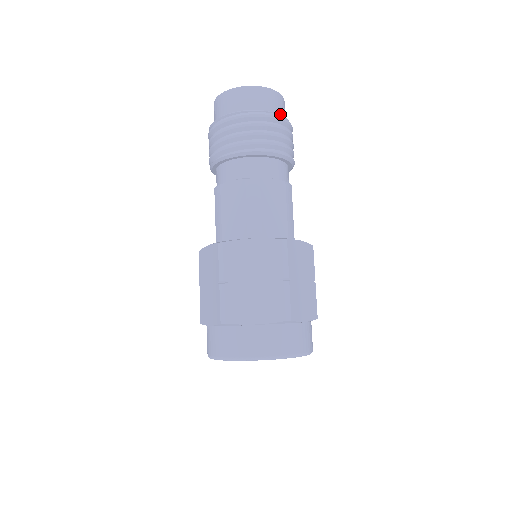
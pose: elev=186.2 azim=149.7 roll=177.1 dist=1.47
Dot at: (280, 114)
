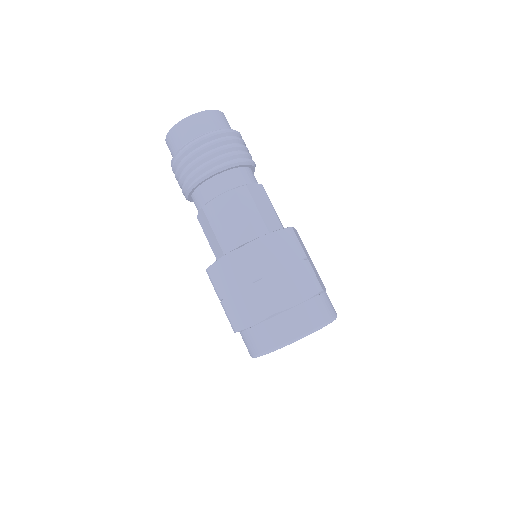
Dot at: (209, 130)
